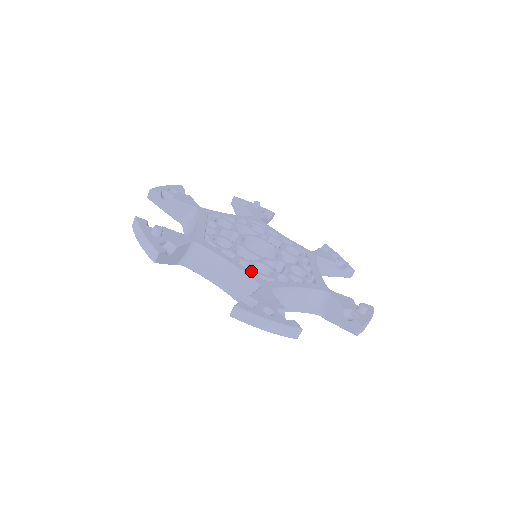
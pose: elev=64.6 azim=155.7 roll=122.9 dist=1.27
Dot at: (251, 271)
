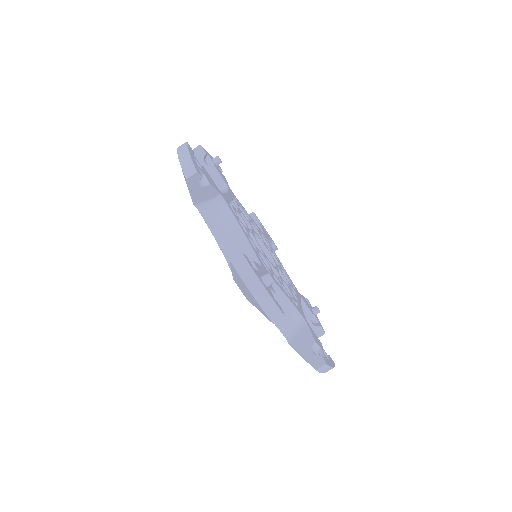
Dot at: (293, 300)
